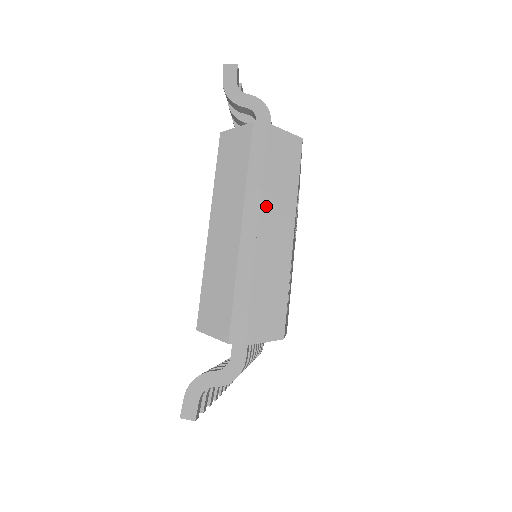
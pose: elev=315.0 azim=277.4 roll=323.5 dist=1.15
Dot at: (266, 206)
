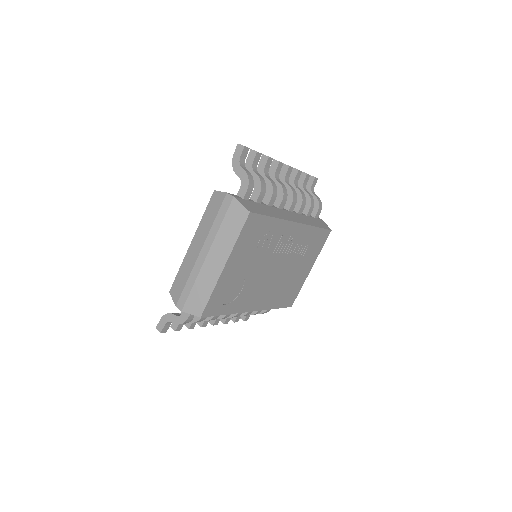
Dot at: (216, 244)
